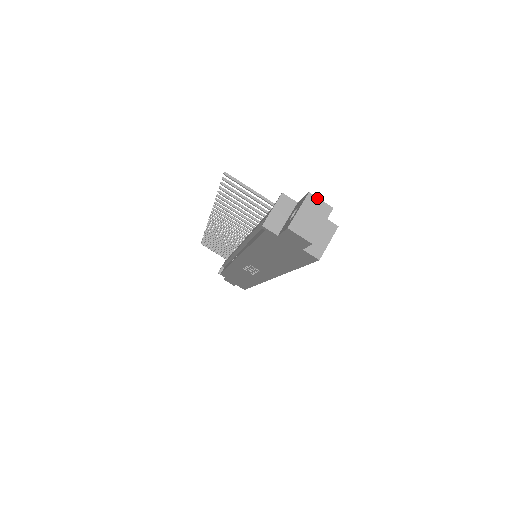
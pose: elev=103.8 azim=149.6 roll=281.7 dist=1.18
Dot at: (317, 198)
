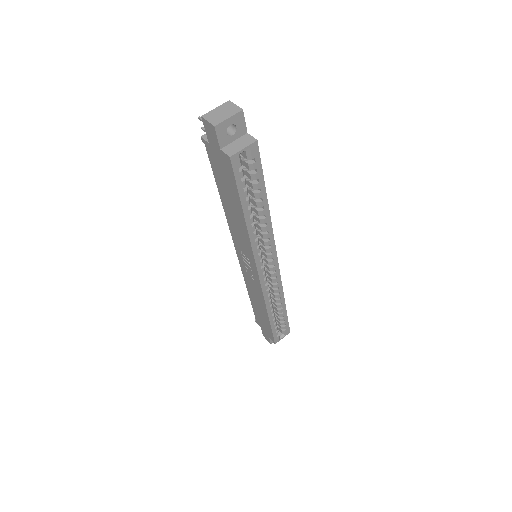
Dot at: (233, 104)
